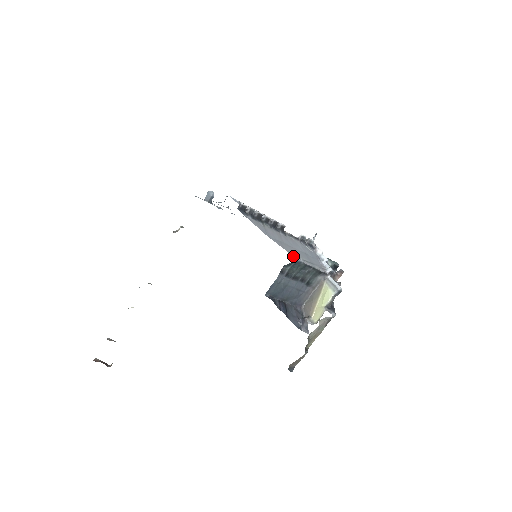
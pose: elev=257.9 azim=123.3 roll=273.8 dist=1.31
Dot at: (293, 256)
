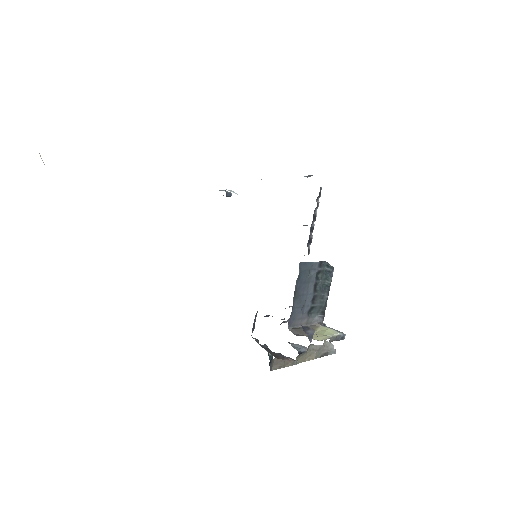
Dot at: occluded
